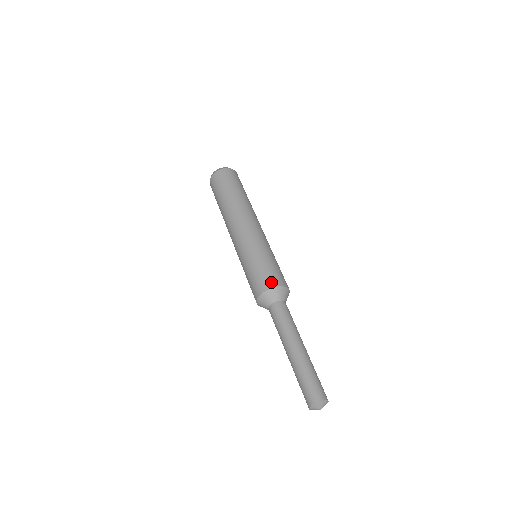
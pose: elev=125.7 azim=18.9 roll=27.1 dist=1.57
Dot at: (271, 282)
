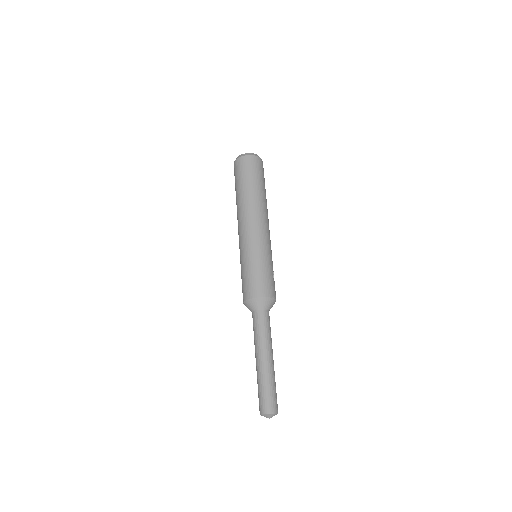
Dot at: (244, 295)
